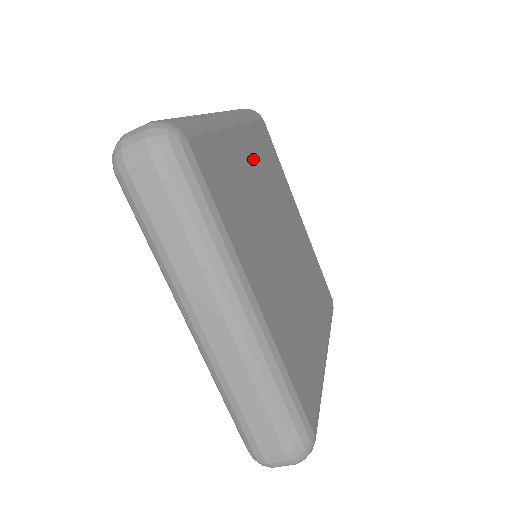
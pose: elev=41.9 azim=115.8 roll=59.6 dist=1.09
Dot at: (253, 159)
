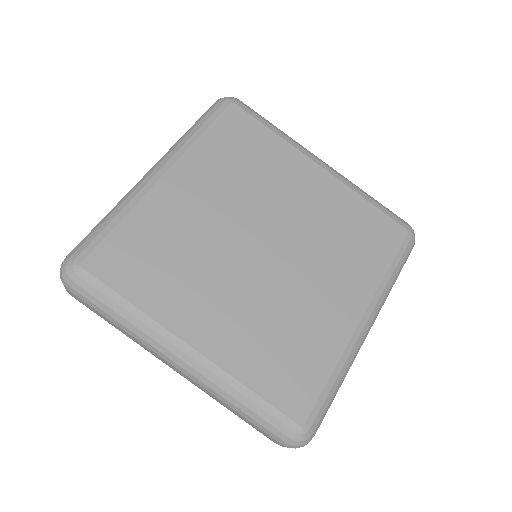
Dot at: (200, 184)
